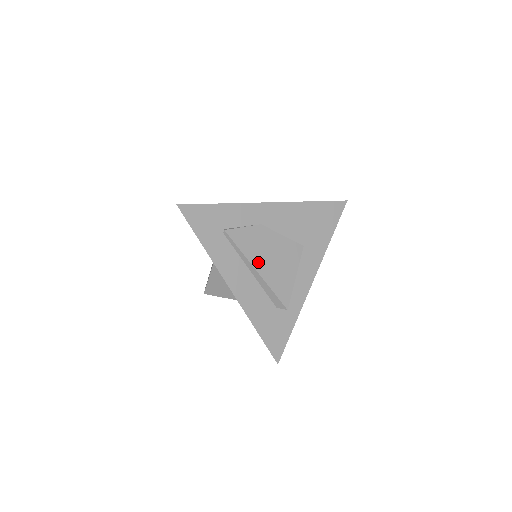
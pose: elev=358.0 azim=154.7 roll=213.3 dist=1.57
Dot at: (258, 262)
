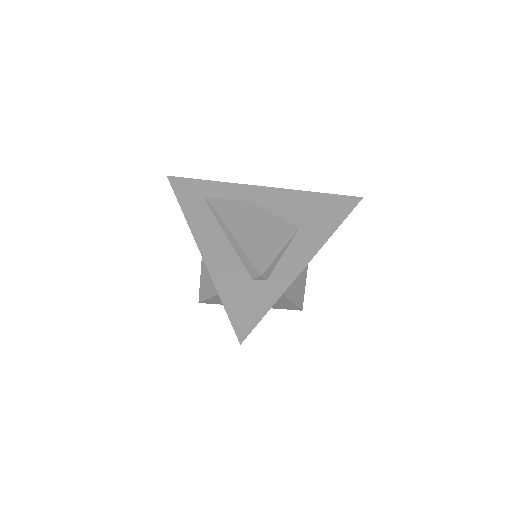
Dot at: (236, 227)
